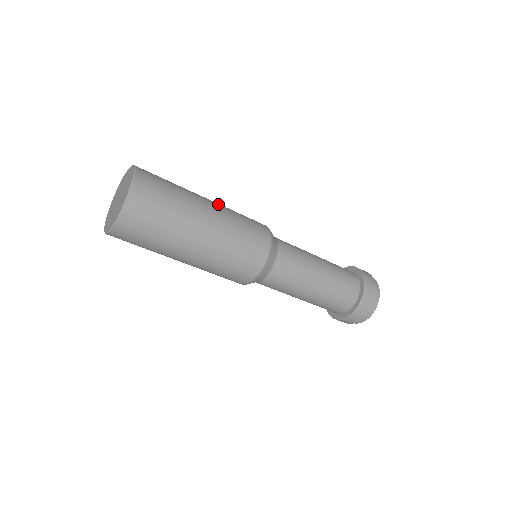
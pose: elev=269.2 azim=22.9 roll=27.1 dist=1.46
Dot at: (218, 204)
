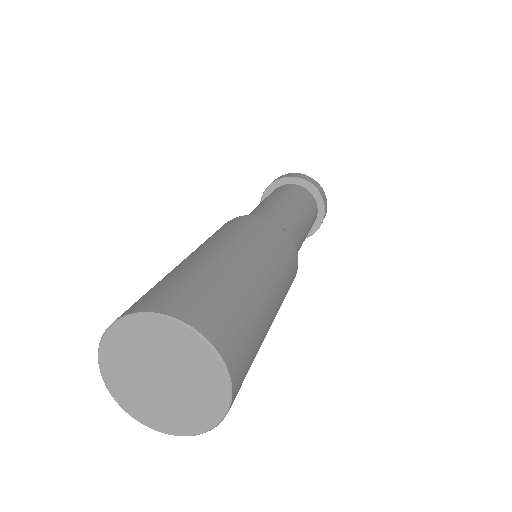
Dot at: (276, 284)
